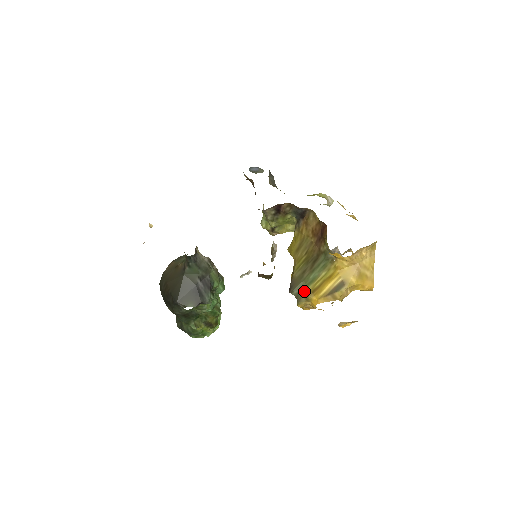
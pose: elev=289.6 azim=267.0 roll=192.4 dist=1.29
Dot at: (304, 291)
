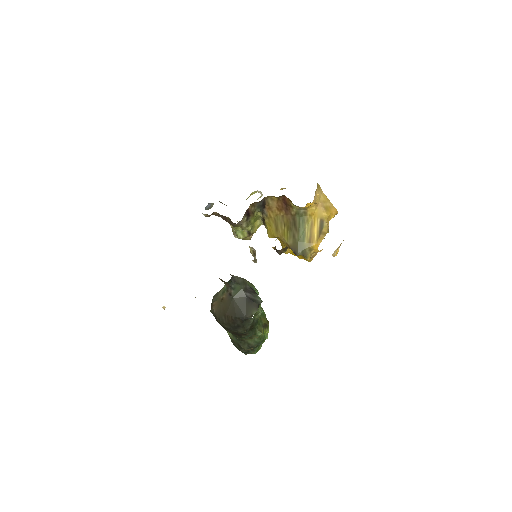
Dot at: (304, 247)
